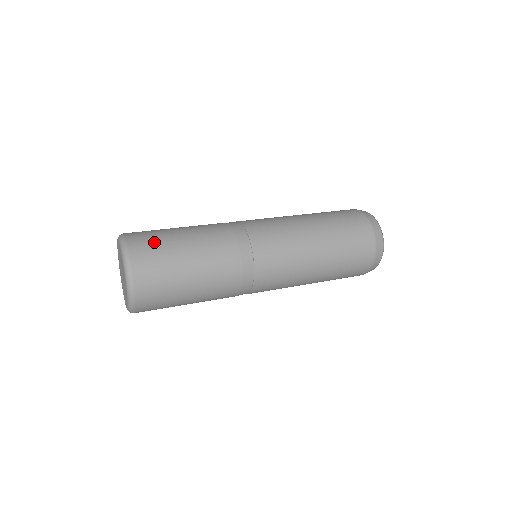
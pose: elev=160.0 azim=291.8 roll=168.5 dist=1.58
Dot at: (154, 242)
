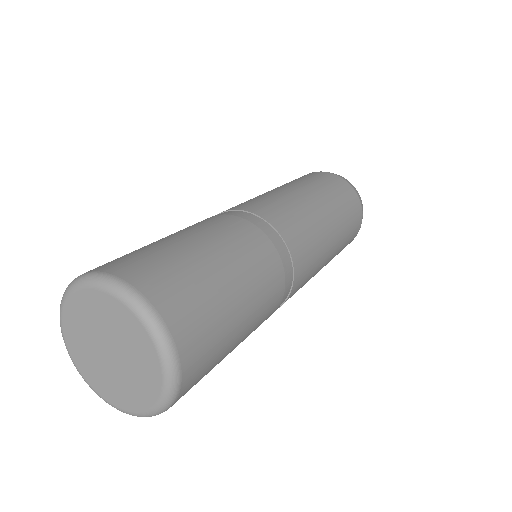
Dot at: (200, 303)
